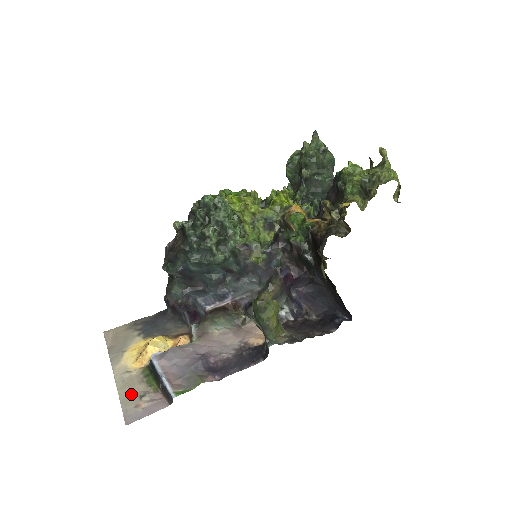
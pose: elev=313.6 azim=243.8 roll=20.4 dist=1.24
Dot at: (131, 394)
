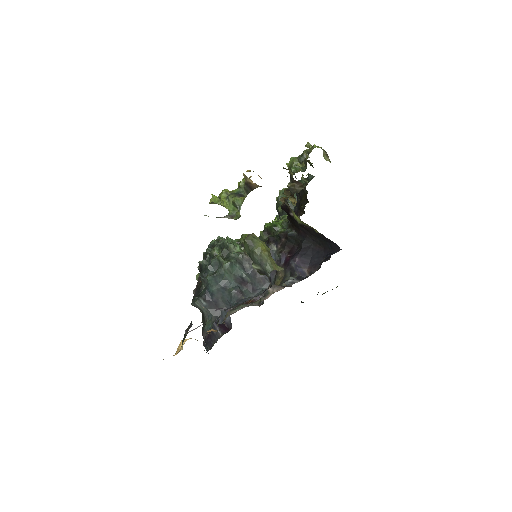
Dot at: occluded
